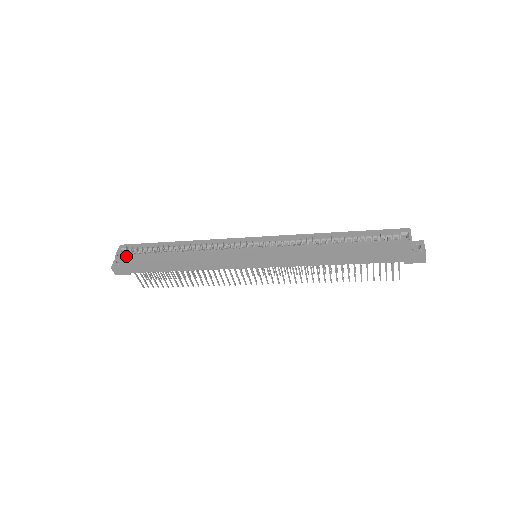
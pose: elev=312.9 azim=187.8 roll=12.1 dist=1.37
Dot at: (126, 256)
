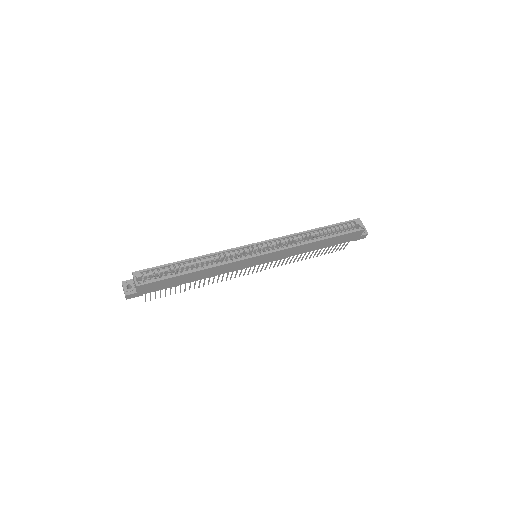
Dot at: (148, 283)
